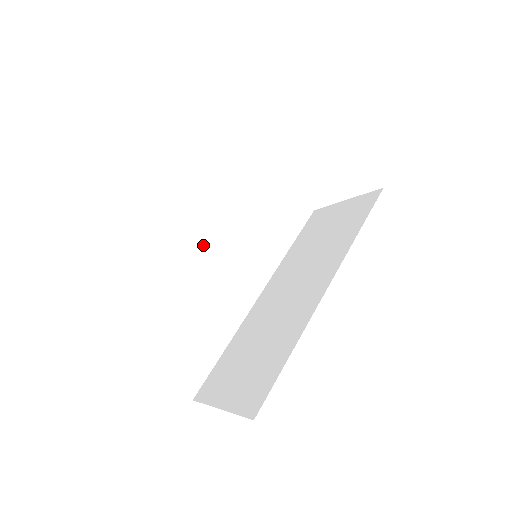
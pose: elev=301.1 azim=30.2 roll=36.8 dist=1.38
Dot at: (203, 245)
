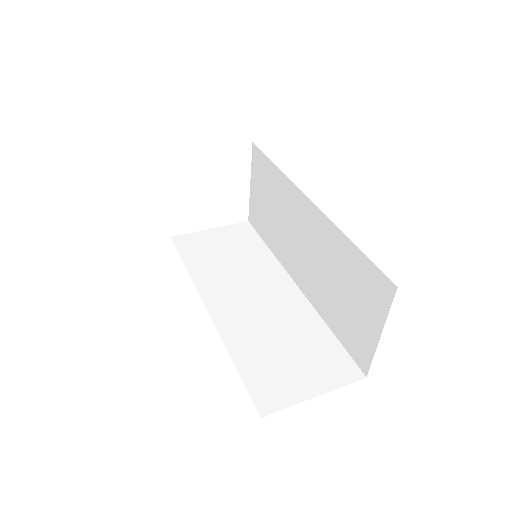
Dot at: (226, 307)
